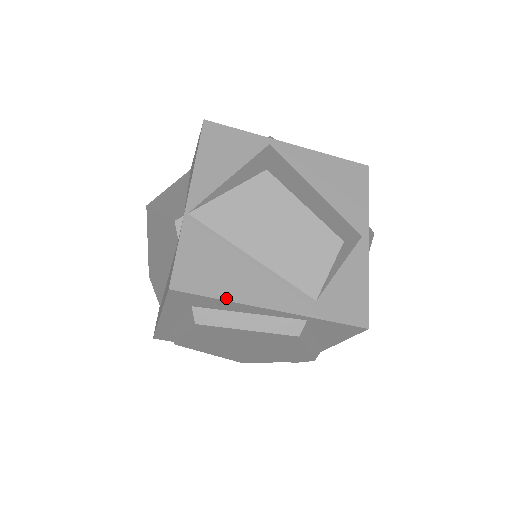
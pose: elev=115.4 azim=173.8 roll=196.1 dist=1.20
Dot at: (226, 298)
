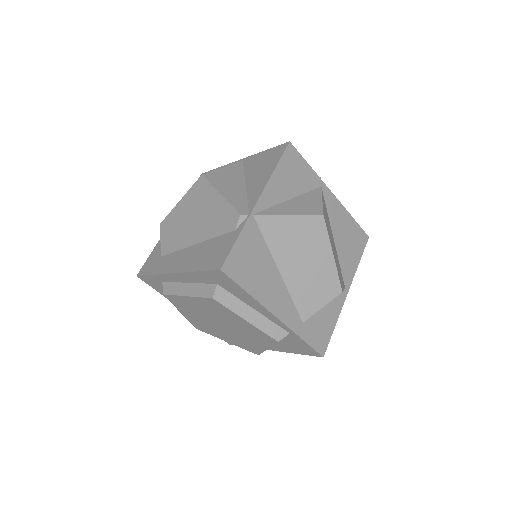
Dot at: (253, 294)
